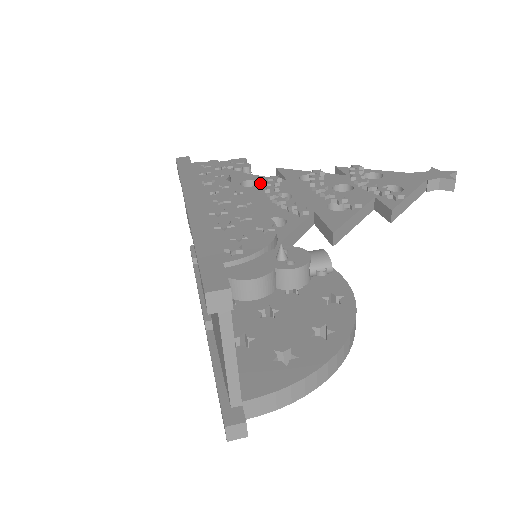
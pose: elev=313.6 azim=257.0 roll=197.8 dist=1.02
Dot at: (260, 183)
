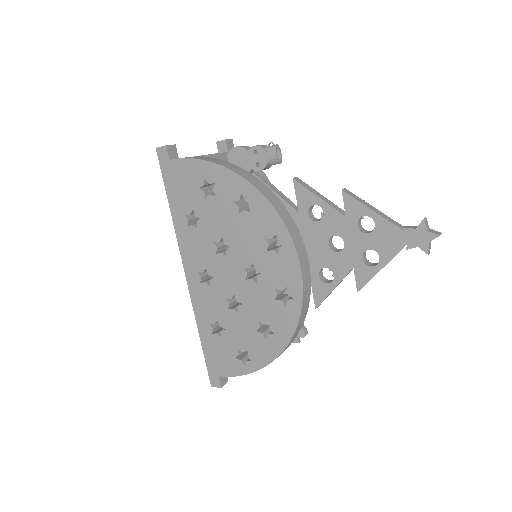
Dot at: occluded
